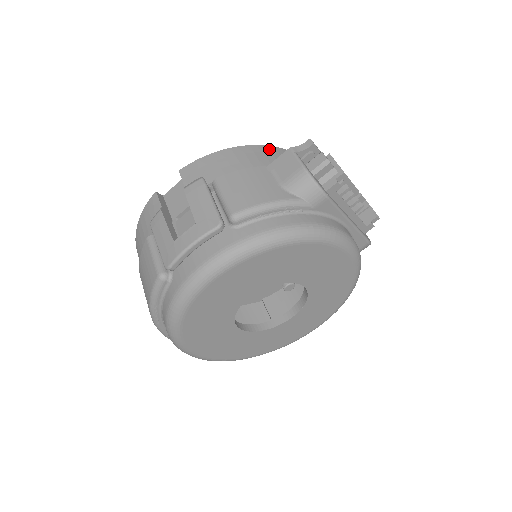
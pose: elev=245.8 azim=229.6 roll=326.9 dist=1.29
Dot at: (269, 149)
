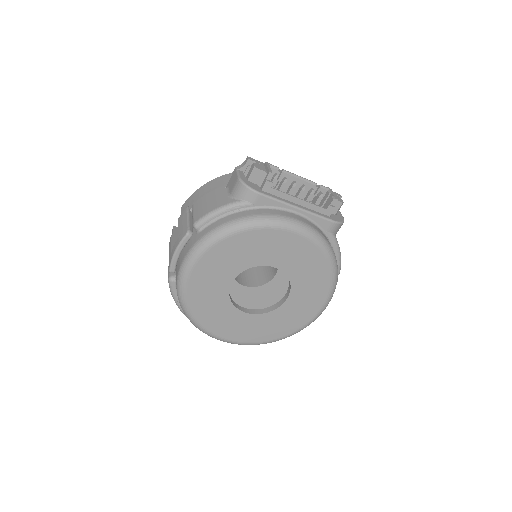
Dot at: occluded
